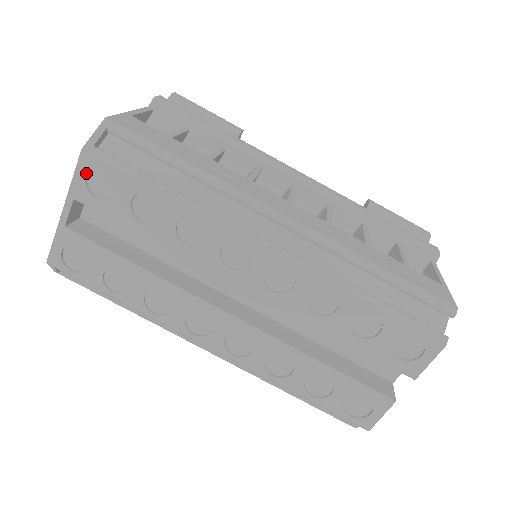
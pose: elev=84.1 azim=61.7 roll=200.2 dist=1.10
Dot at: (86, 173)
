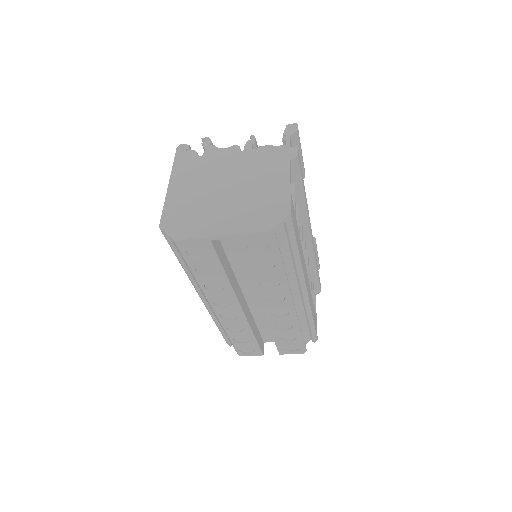
Dot at: (257, 238)
